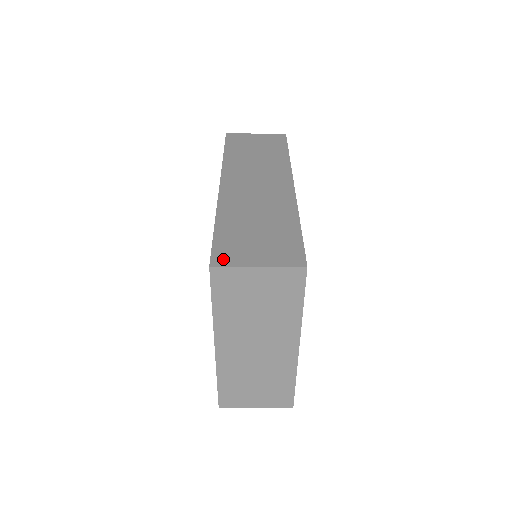
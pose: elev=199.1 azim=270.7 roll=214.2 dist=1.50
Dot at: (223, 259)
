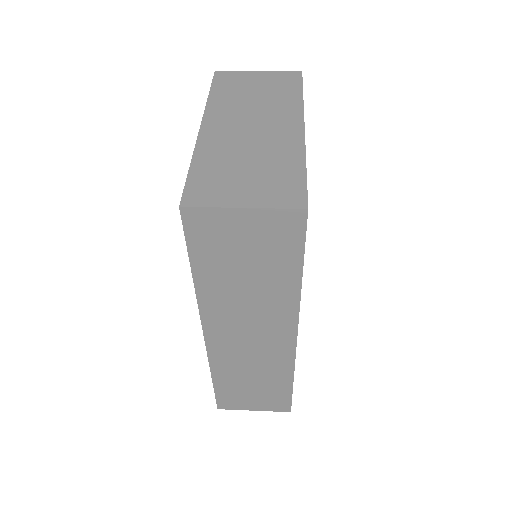
Dot at: (227, 406)
